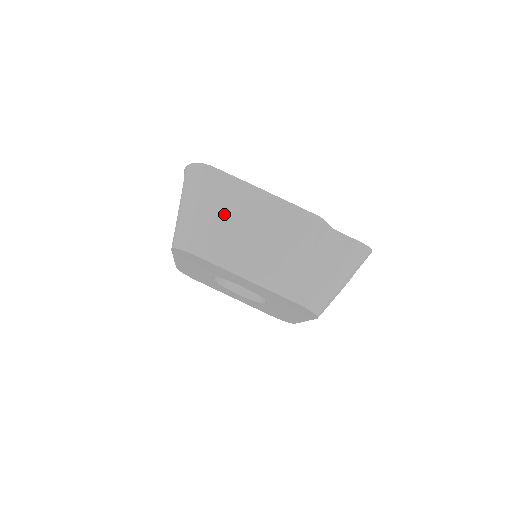
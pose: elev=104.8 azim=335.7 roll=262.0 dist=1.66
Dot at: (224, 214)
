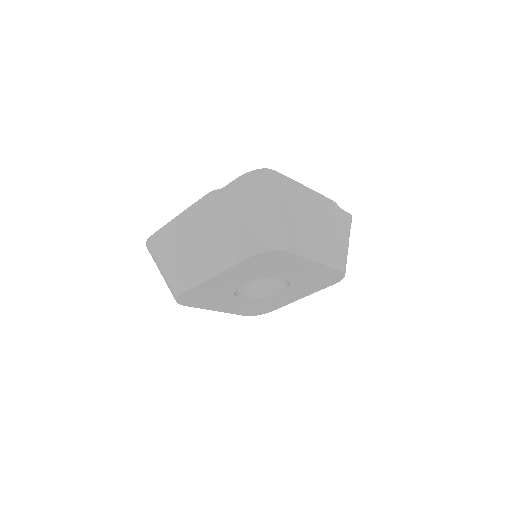
Dot at: (173, 254)
